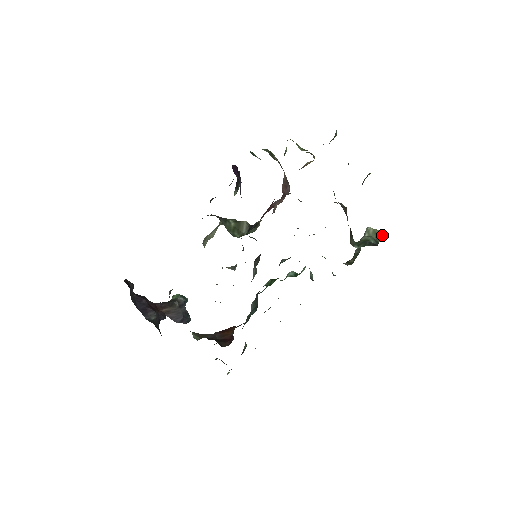
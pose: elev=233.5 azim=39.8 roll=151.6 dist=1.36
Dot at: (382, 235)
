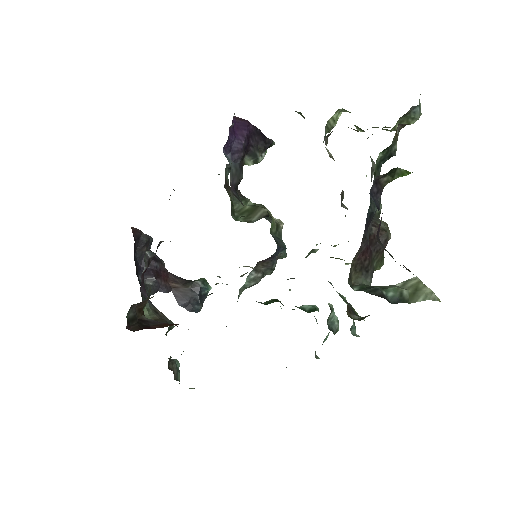
Dot at: (426, 296)
